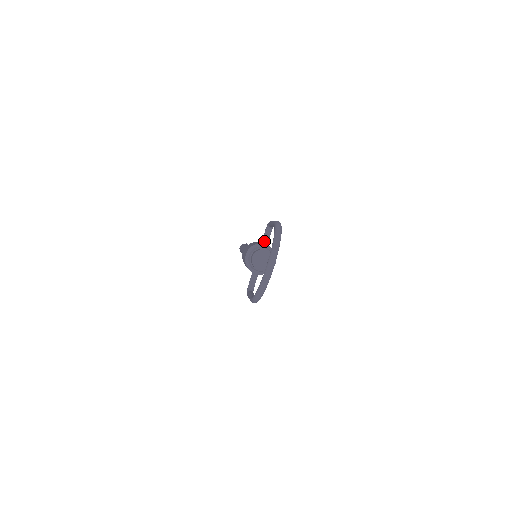
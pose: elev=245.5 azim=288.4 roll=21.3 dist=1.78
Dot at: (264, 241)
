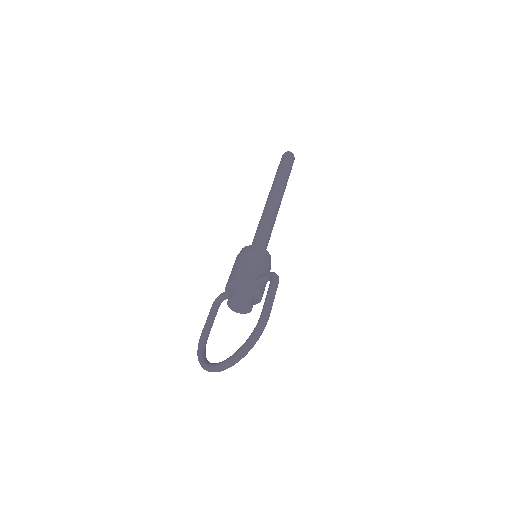
Dot at: (259, 282)
